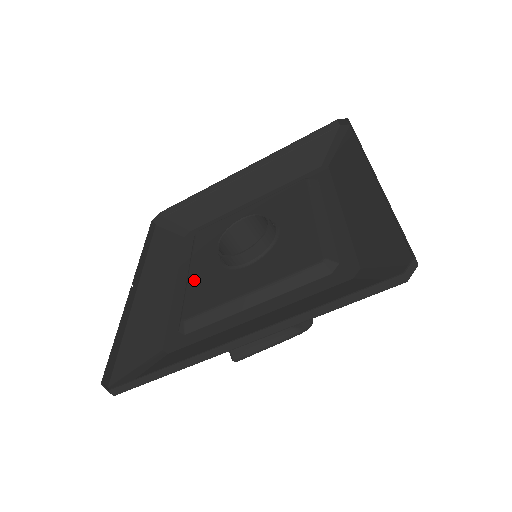
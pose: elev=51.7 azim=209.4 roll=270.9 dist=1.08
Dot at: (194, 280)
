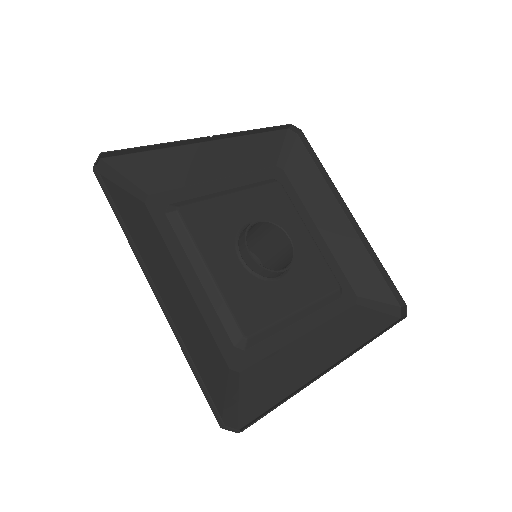
Dot at: (223, 203)
